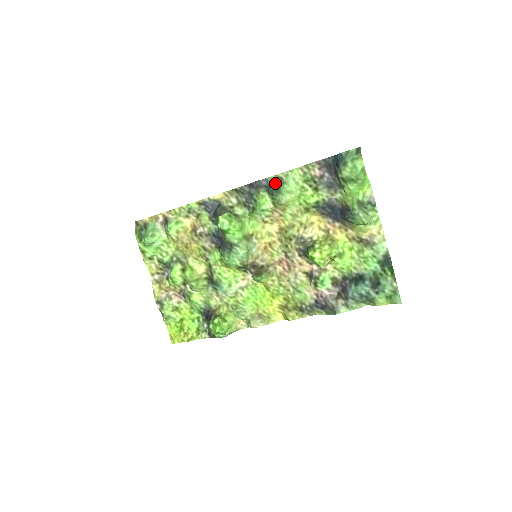
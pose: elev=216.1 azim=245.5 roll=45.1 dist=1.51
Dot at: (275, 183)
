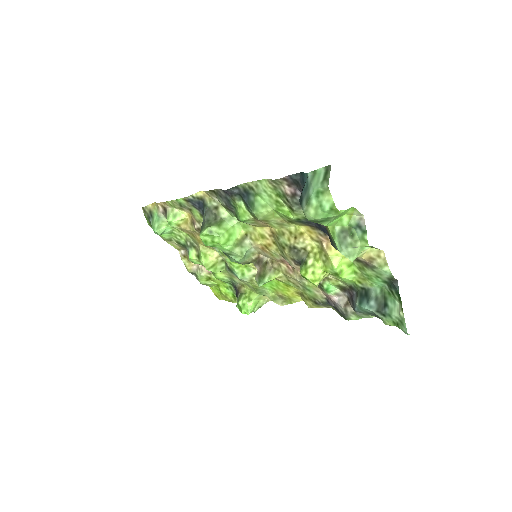
Dot at: (247, 193)
